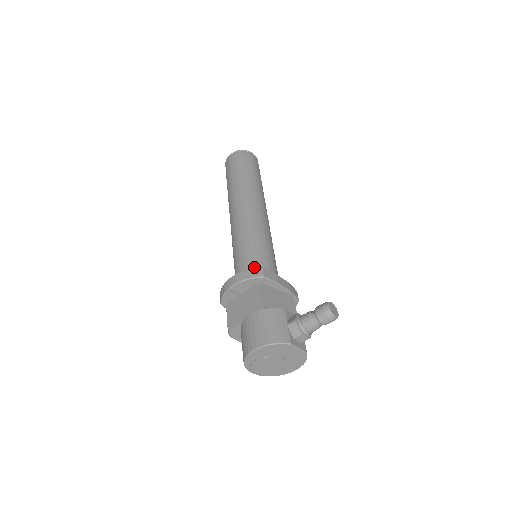
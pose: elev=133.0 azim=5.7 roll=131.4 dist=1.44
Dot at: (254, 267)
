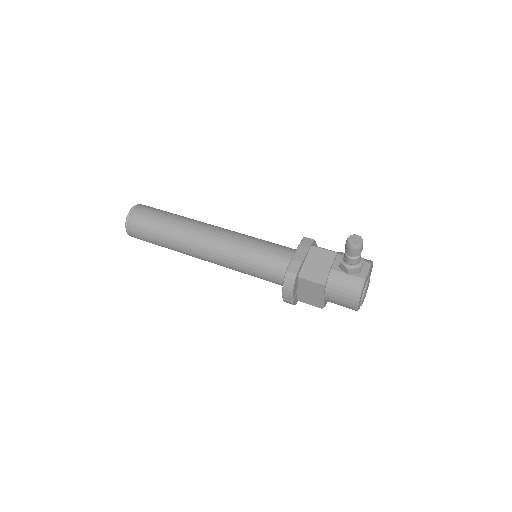
Dot at: (276, 271)
